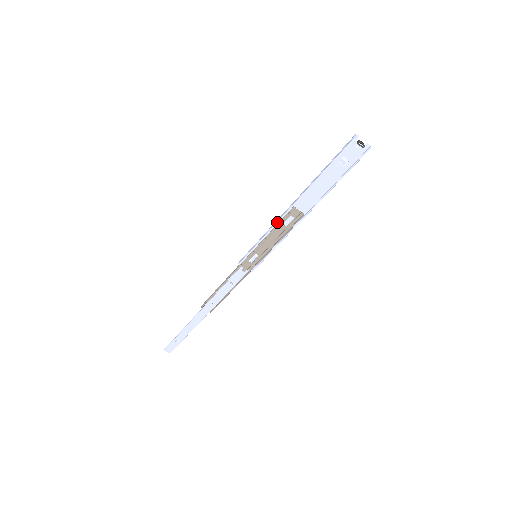
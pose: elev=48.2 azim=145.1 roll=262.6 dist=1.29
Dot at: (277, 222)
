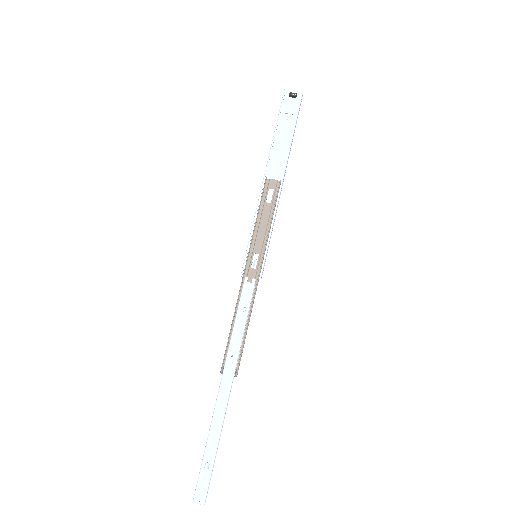
Dot at: (258, 200)
